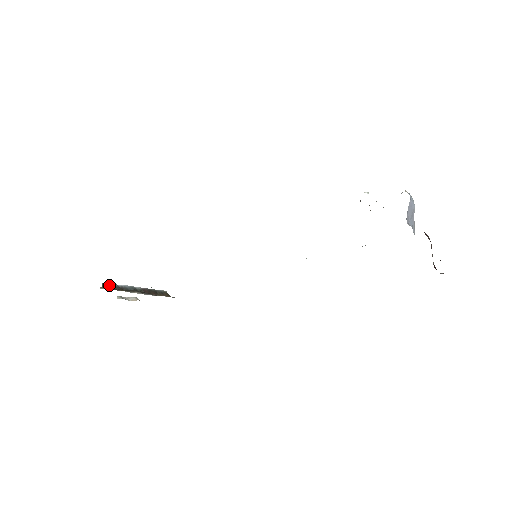
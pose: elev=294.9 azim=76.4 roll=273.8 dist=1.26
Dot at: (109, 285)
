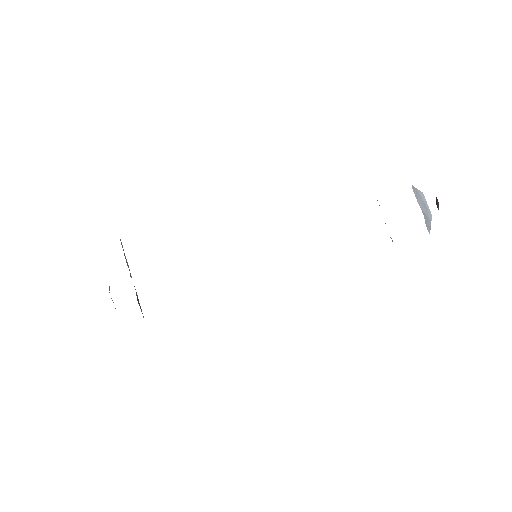
Dot at: occluded
